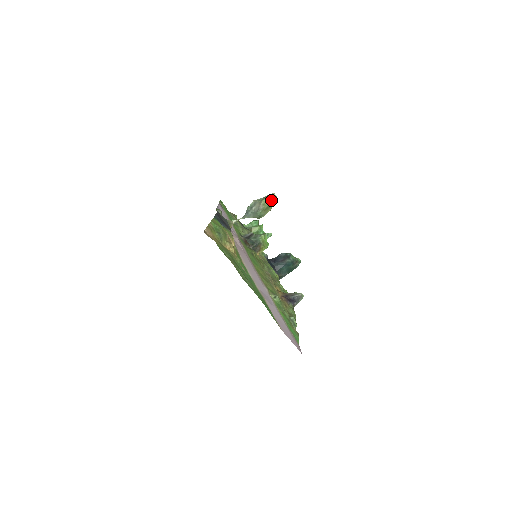
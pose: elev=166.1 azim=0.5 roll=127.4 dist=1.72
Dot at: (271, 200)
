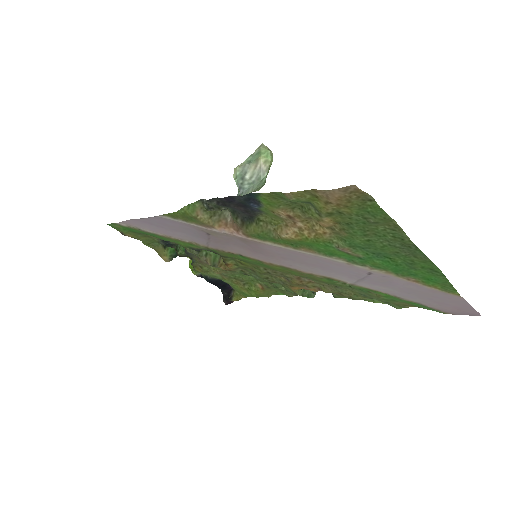
Dot at: (270, 152)
